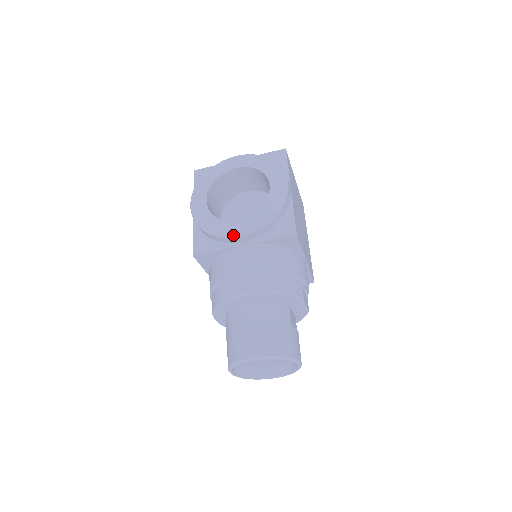
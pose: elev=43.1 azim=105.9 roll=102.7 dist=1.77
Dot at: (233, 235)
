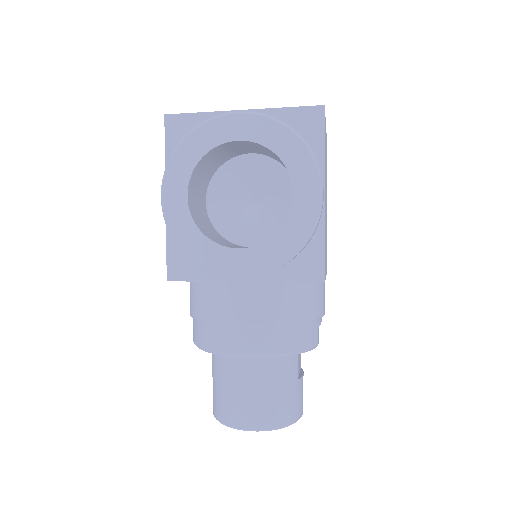
Dot at: (229, 274)
